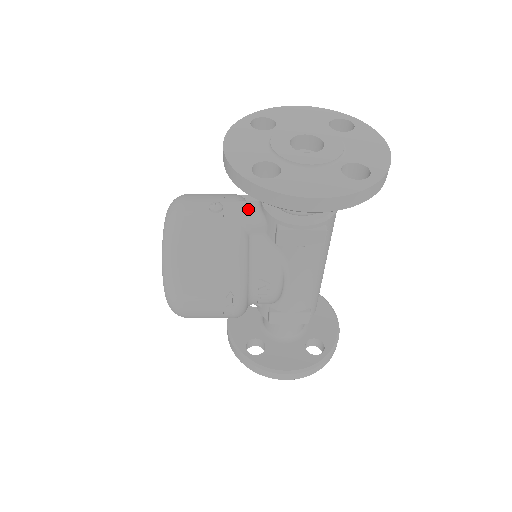
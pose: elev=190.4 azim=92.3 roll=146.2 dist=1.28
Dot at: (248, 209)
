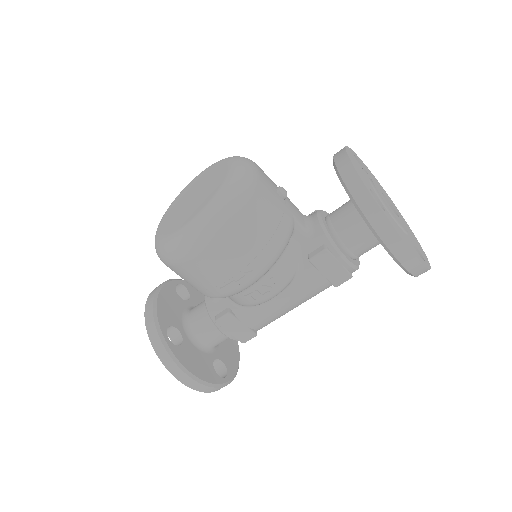
Dot at: (300, 215)
